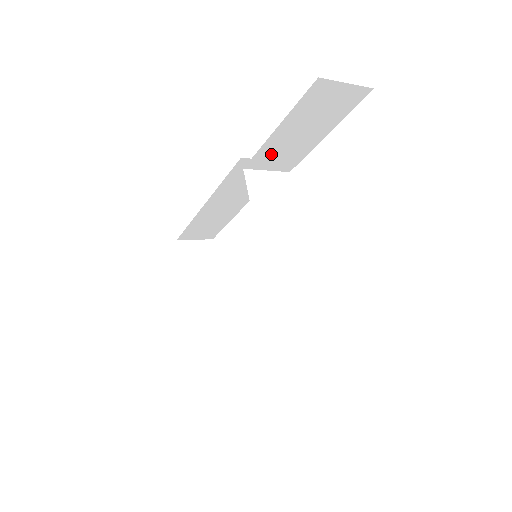
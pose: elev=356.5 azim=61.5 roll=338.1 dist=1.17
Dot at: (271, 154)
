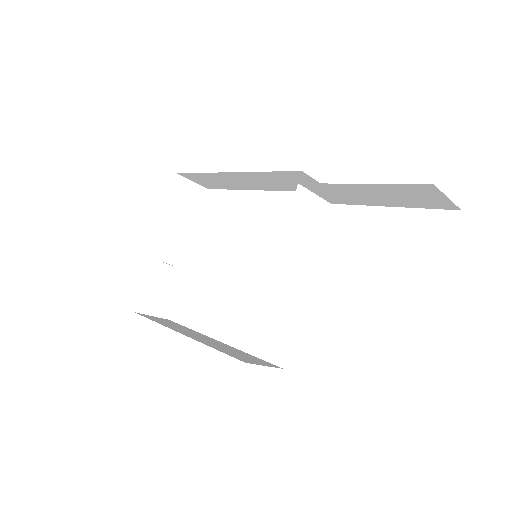
Dot at: (332, 190)
